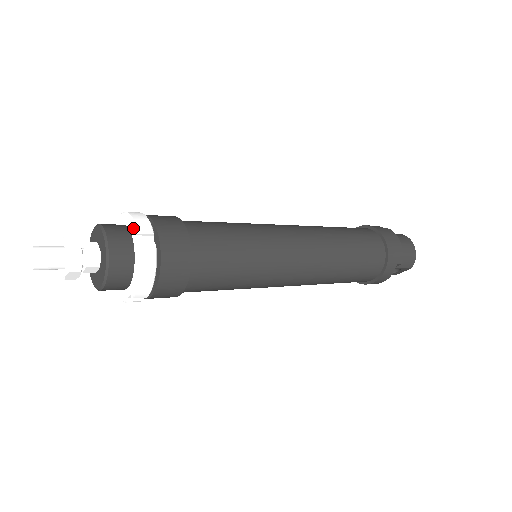
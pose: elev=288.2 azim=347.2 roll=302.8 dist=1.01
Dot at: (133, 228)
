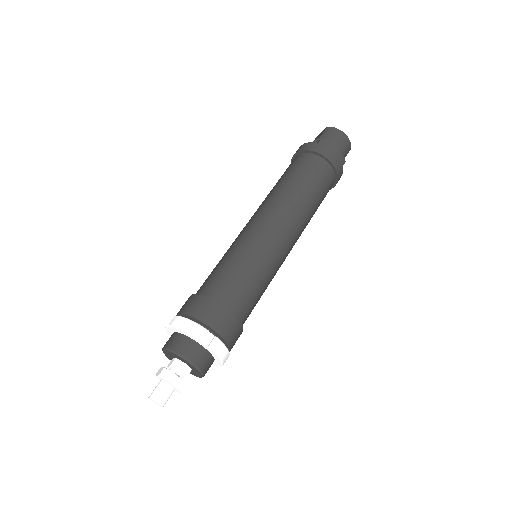
Dot at: (193, 338)
